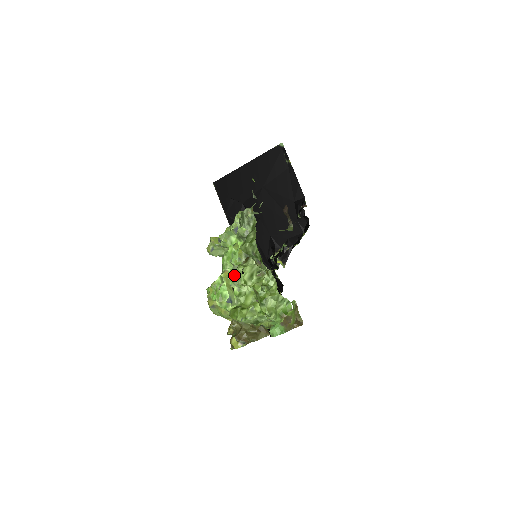
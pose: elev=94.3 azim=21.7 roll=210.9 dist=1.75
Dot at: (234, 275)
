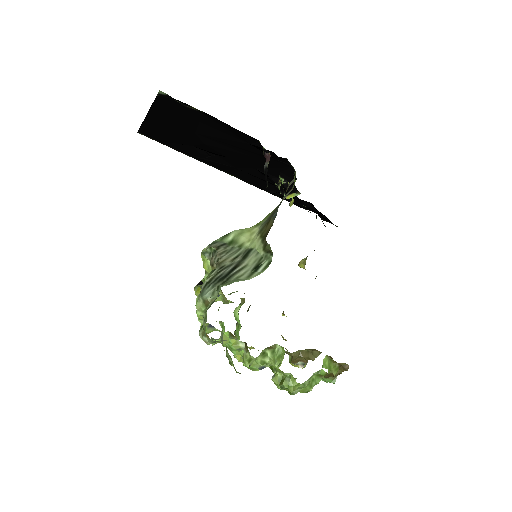
Dot at: occluded
